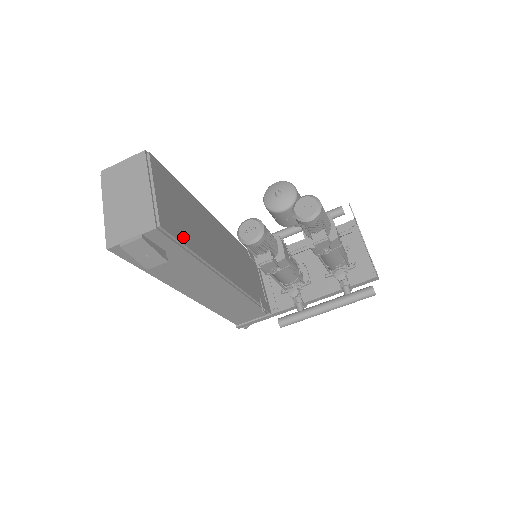
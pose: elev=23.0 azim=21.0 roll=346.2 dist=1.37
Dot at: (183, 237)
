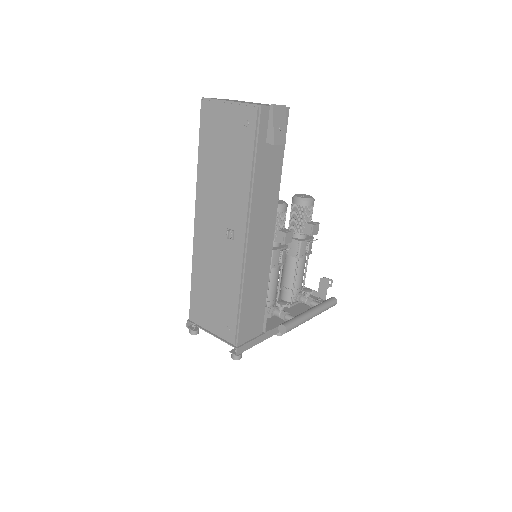
Dot at: occluded
